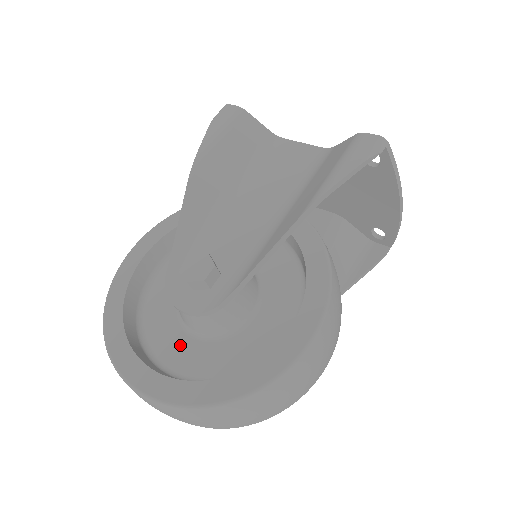
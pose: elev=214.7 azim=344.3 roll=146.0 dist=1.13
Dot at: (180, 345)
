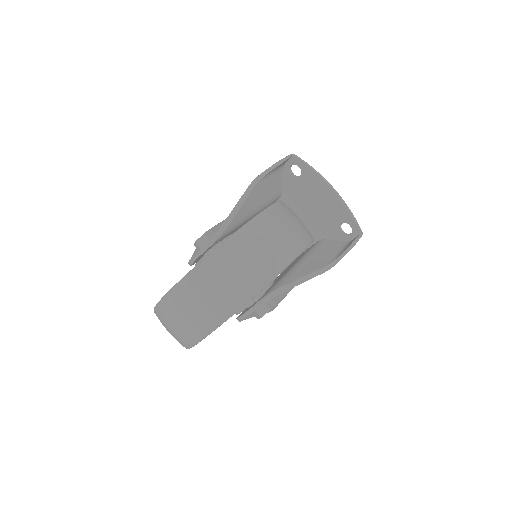
Dot at: occluded
